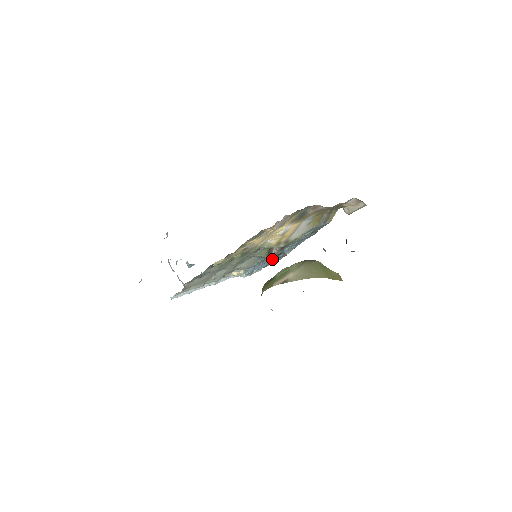
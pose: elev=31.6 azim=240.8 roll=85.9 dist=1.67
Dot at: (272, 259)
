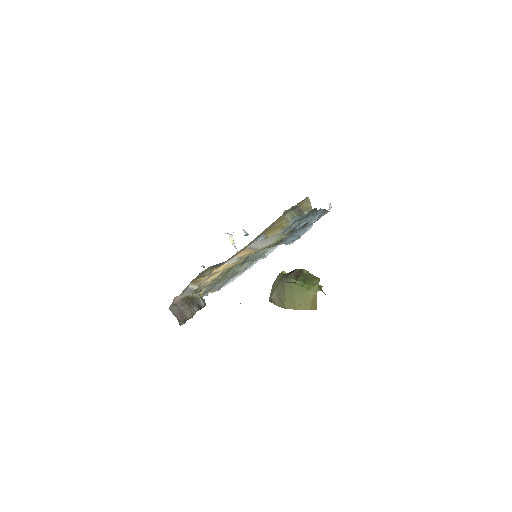
Dot at: (305, 226)
